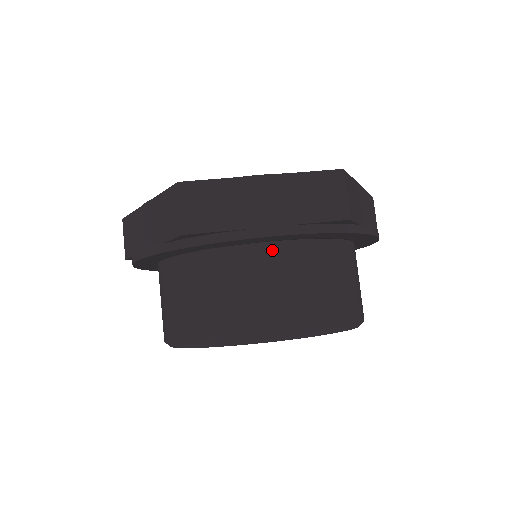
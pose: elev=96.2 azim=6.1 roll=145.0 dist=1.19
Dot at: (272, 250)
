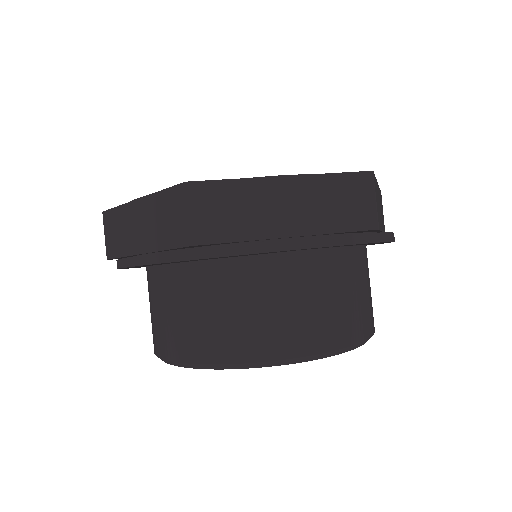
Dot at: (164, 273)
